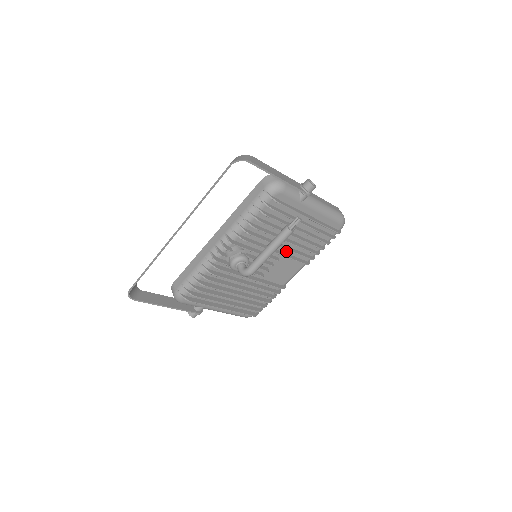
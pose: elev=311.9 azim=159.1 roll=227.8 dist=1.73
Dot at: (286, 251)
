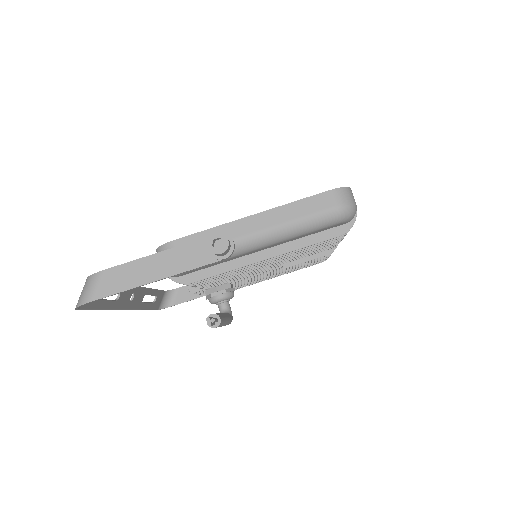
Dot at: occluded
